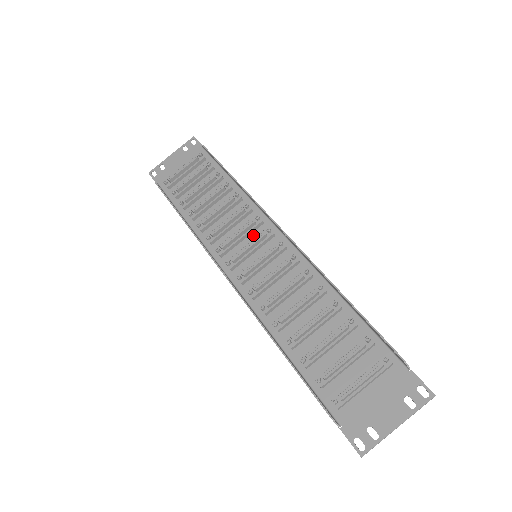
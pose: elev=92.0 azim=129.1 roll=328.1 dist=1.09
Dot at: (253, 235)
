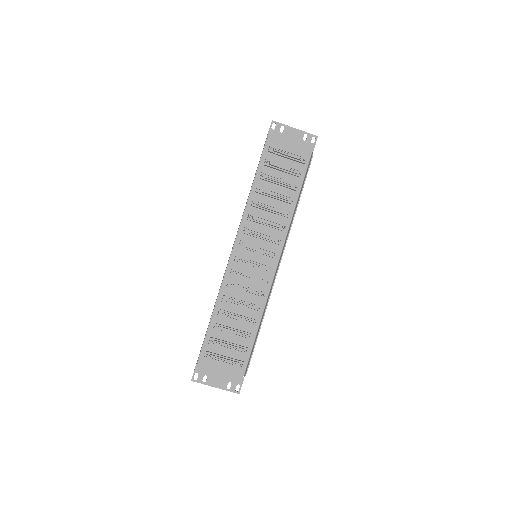
Dot at: (268, 243)
